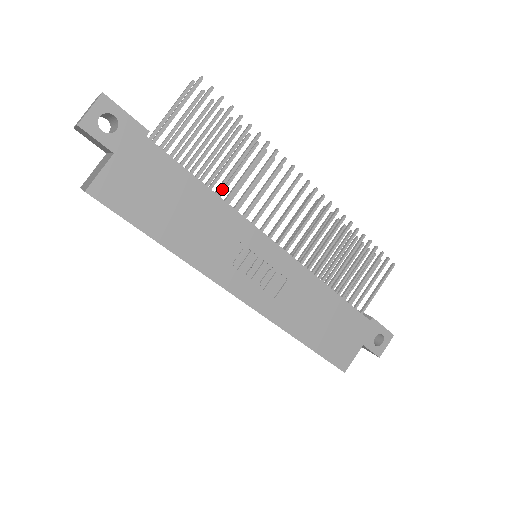
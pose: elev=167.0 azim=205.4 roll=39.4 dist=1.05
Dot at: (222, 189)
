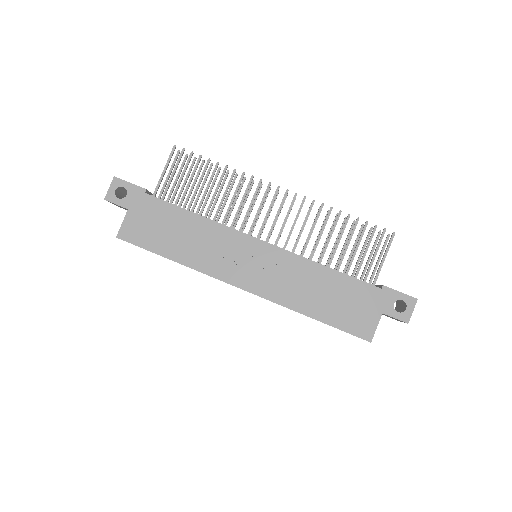
Dot at: occluded
